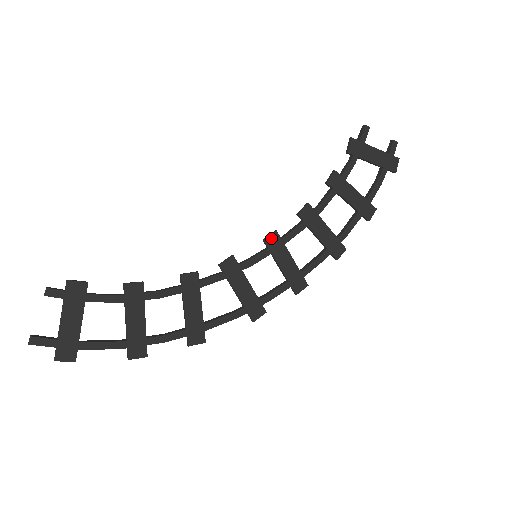
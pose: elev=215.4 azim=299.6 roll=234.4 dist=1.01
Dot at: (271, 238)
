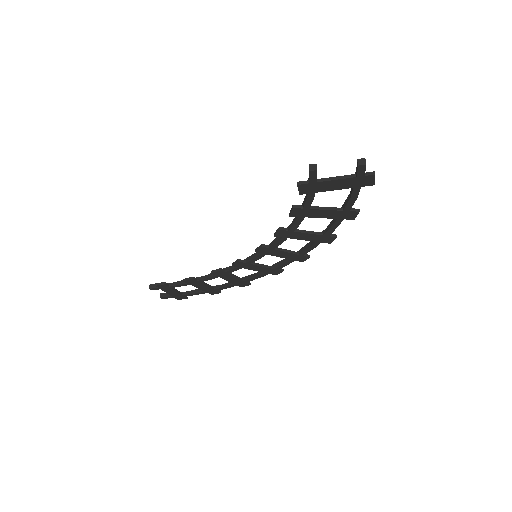
Dot at: (260, 250)
